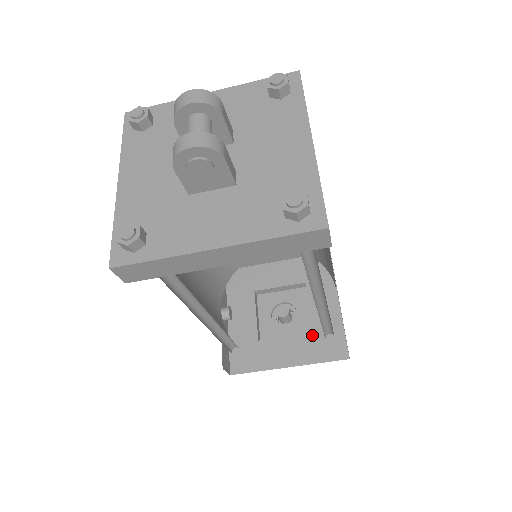
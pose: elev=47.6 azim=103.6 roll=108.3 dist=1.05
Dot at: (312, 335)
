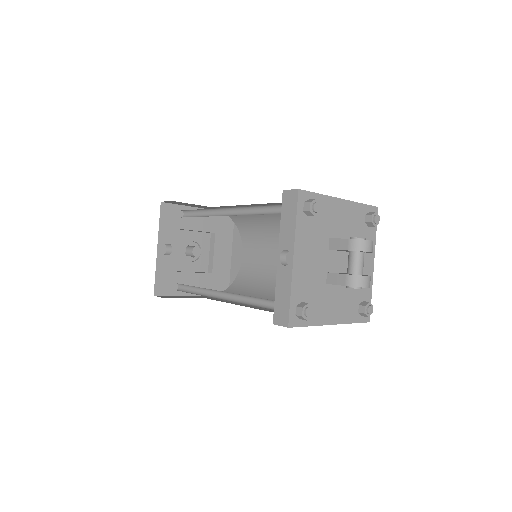
Dot at: (212, 275)
